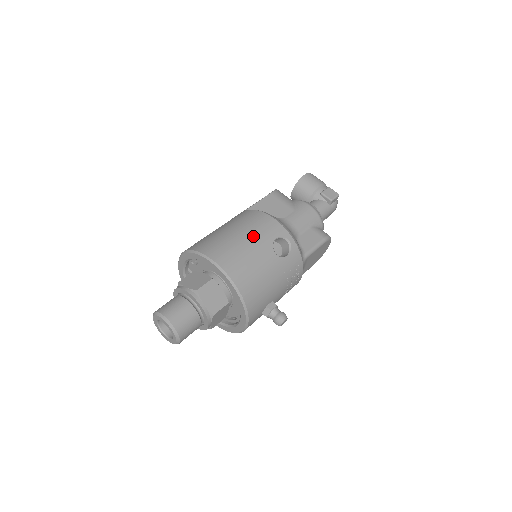
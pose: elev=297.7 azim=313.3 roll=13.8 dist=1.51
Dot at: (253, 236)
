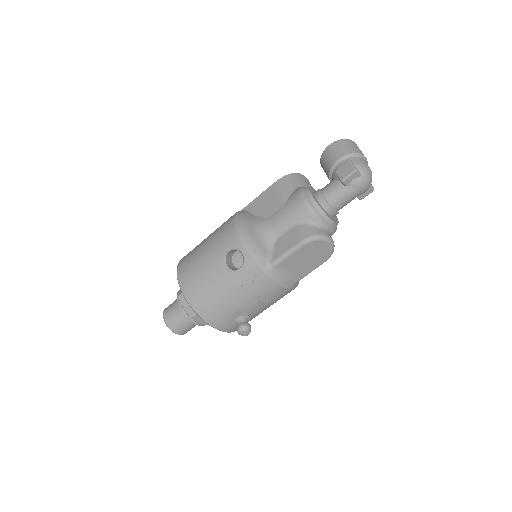
Dot at: (211, 249)
